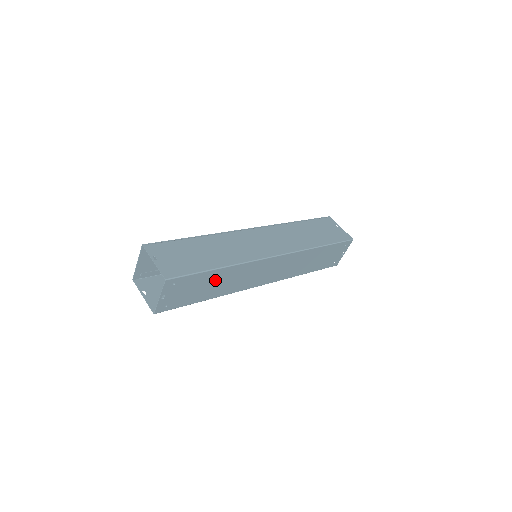
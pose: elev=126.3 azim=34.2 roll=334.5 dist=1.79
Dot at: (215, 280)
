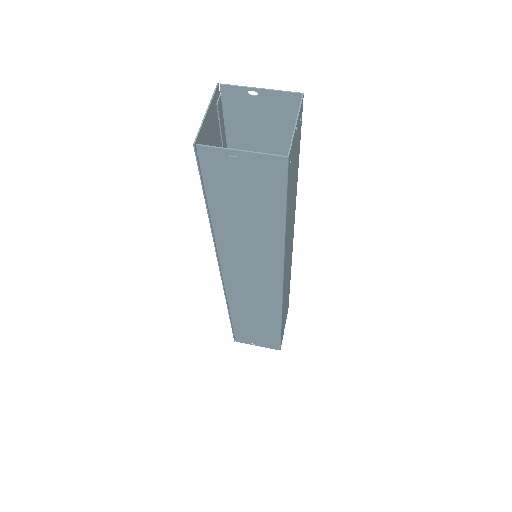
Dot at: (293, 191)
